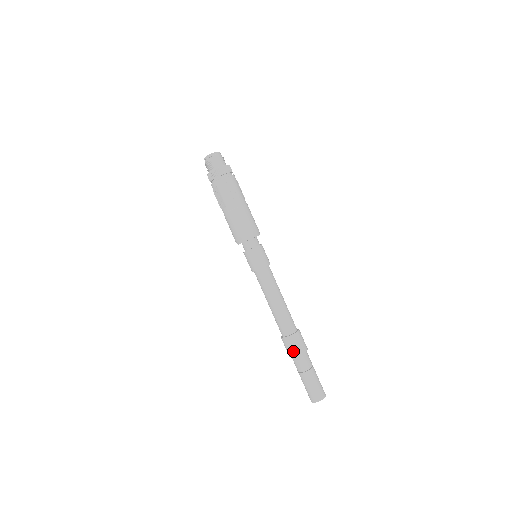
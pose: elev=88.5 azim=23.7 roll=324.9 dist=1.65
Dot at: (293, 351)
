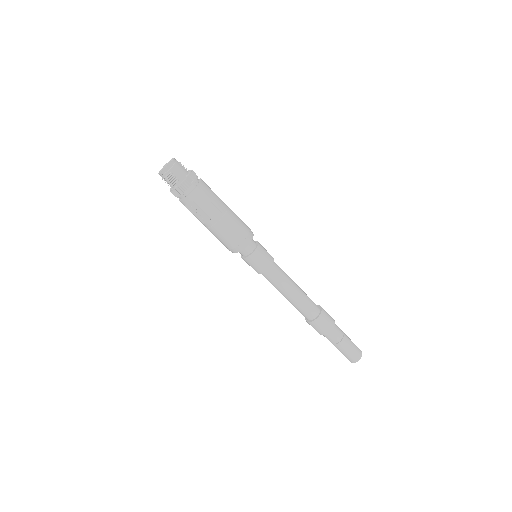
Dot at: (325, 329)
